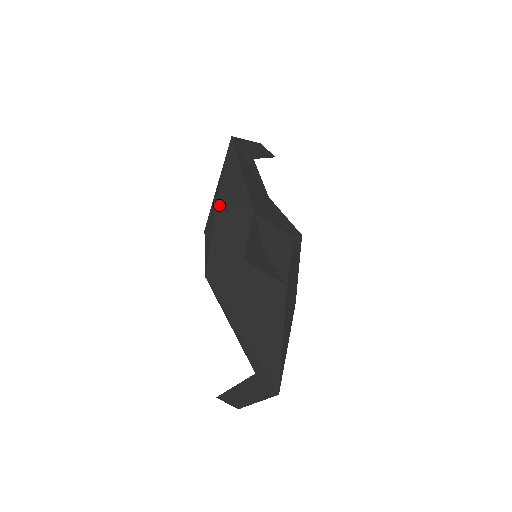
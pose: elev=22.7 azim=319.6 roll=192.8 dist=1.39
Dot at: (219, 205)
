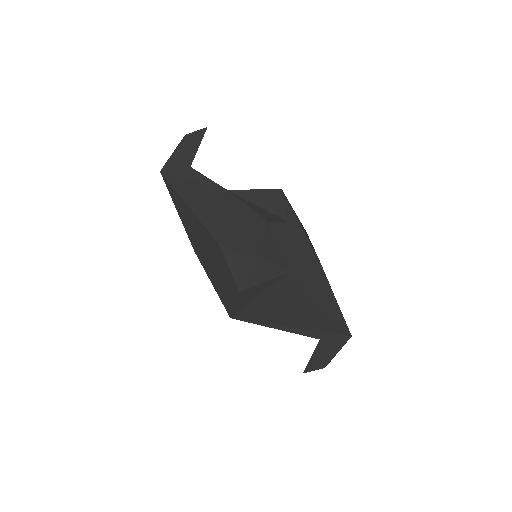
Dot at: (197, 254)
